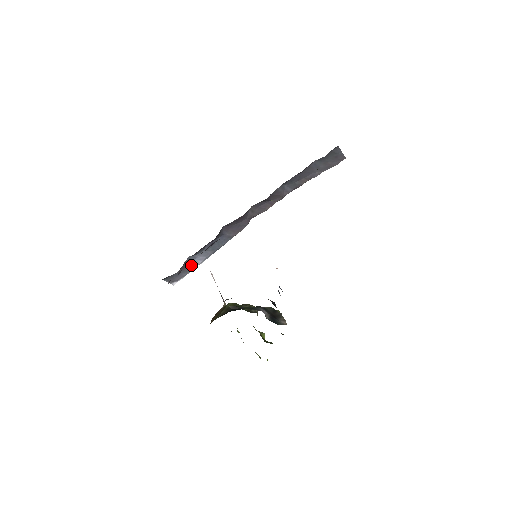
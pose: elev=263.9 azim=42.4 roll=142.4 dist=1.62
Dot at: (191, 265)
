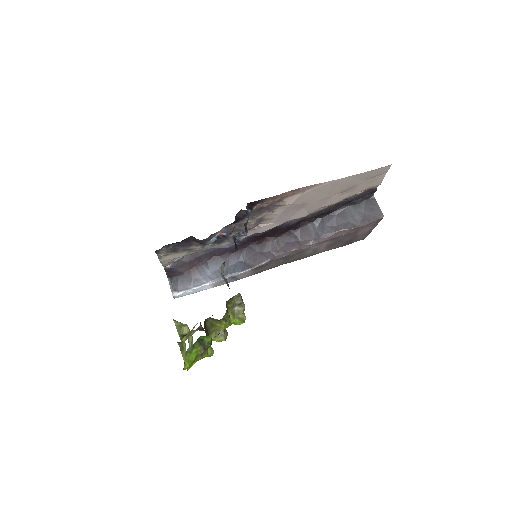
Dot at: (200, 278)
